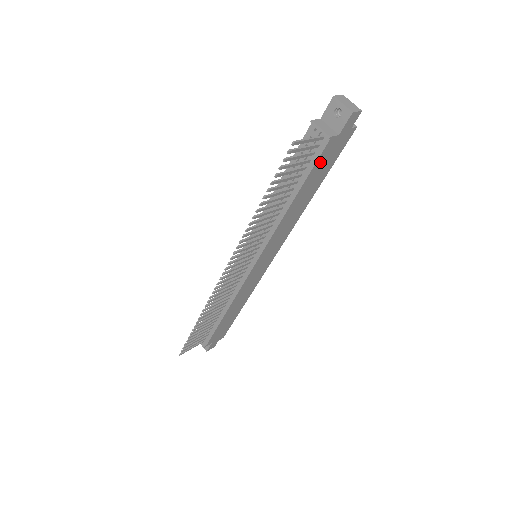
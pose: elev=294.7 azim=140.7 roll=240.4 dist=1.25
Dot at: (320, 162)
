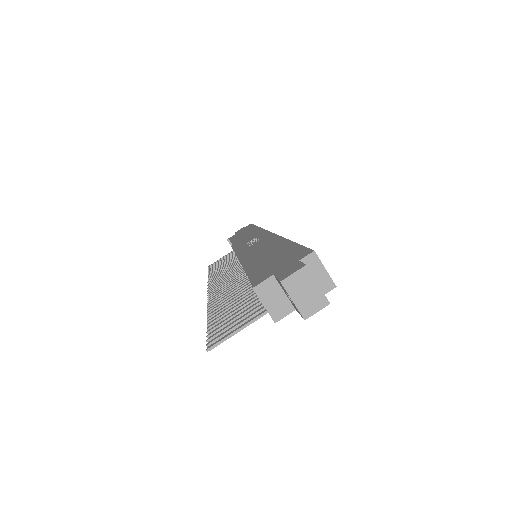
Dot at: occluded
